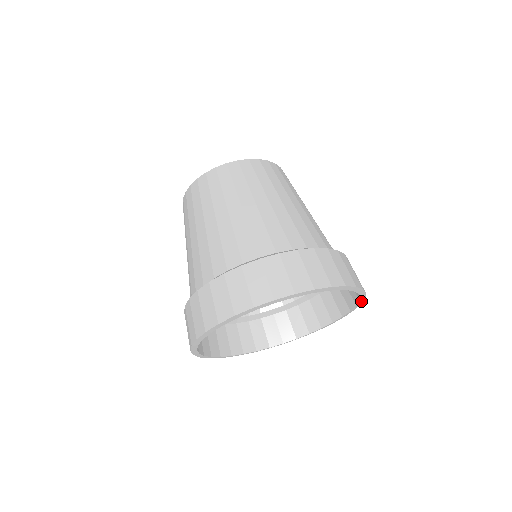
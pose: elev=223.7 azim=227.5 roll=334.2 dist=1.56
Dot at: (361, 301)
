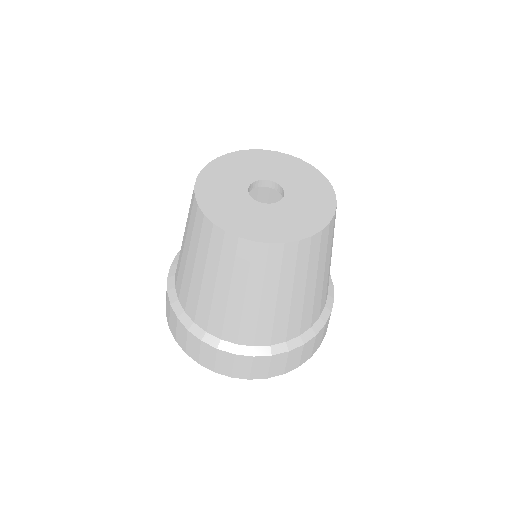
Dot at: occluded
